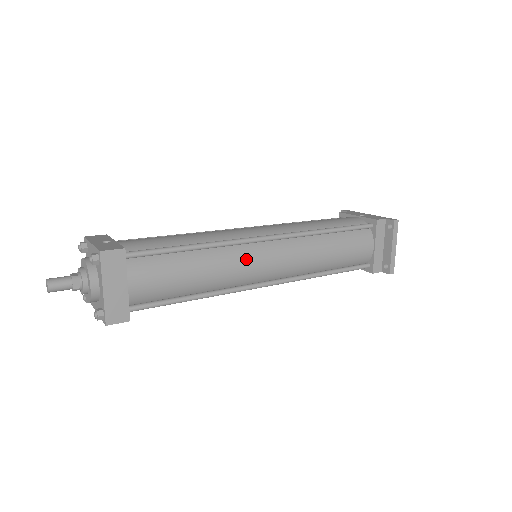
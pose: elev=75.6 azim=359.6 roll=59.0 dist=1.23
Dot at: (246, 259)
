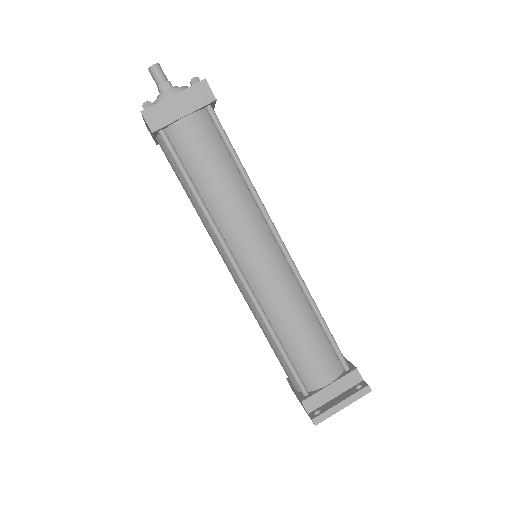
Dot at: (253, 227)
